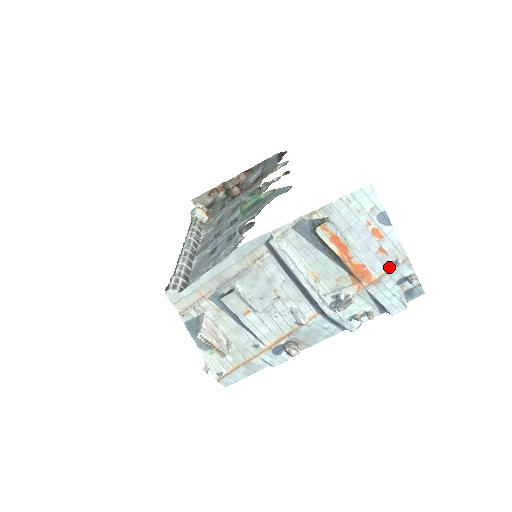
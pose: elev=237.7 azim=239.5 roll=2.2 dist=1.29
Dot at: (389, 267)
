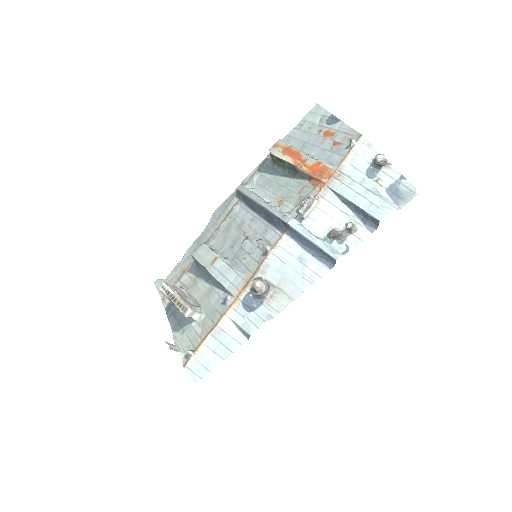
Dot at: (345, 153)
